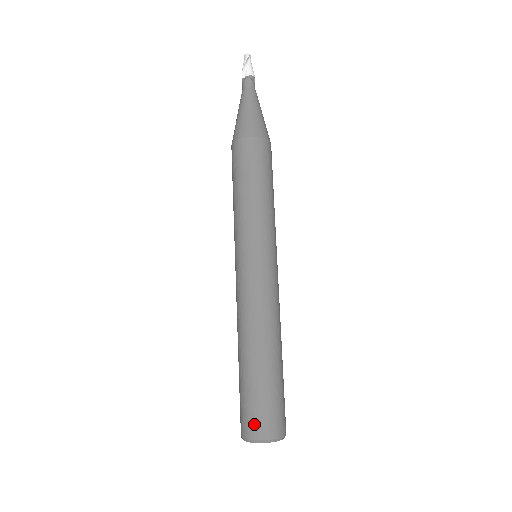
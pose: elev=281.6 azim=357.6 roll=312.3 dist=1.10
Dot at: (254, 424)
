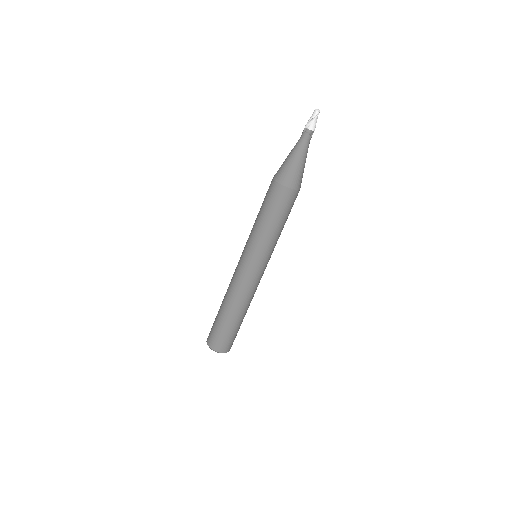
Dot at: (215, 343)
